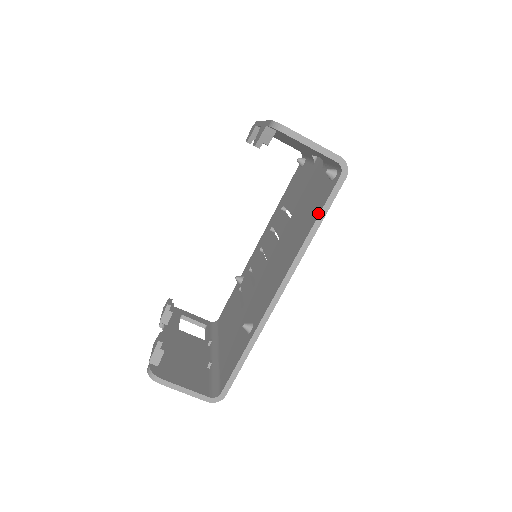
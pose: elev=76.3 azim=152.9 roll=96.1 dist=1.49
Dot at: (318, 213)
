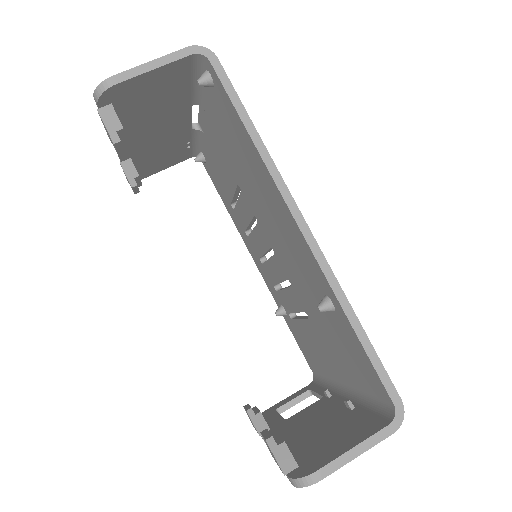
Dot at: (236, 116)
